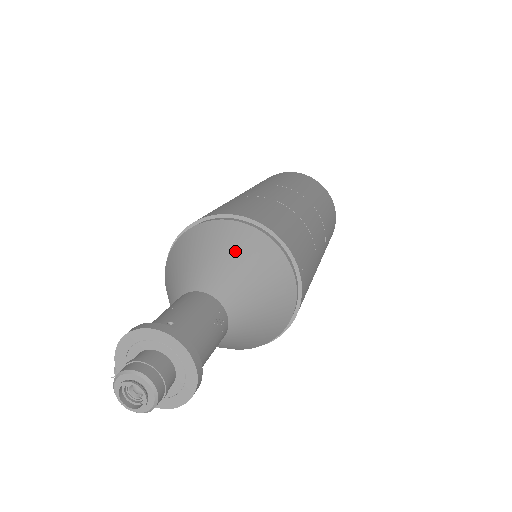
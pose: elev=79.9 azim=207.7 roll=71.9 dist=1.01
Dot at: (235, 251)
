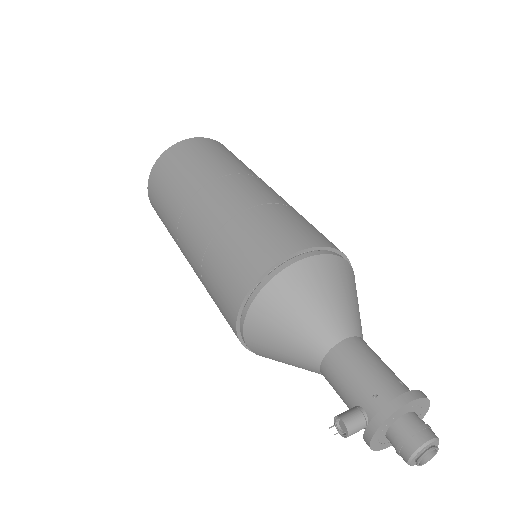
Dot at: (353, 291)
